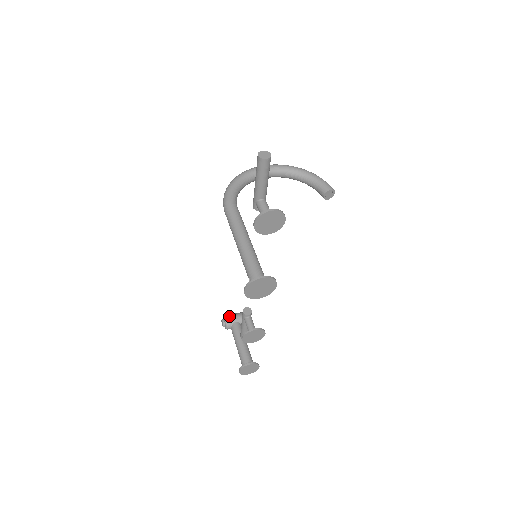
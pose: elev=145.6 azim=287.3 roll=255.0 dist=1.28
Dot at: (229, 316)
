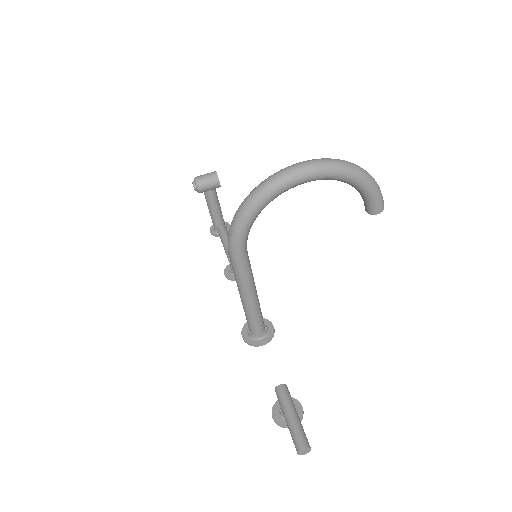
Dot at: (203, 186)
